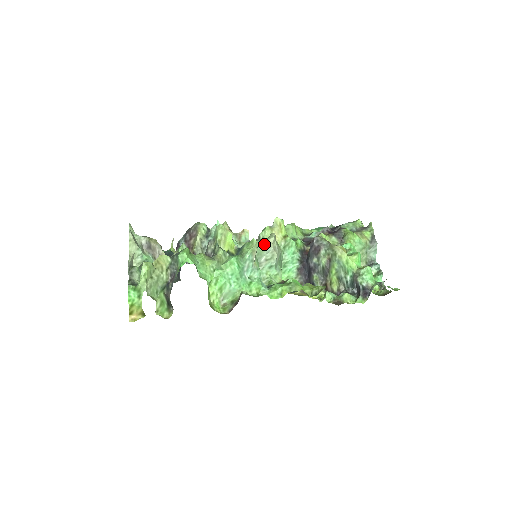
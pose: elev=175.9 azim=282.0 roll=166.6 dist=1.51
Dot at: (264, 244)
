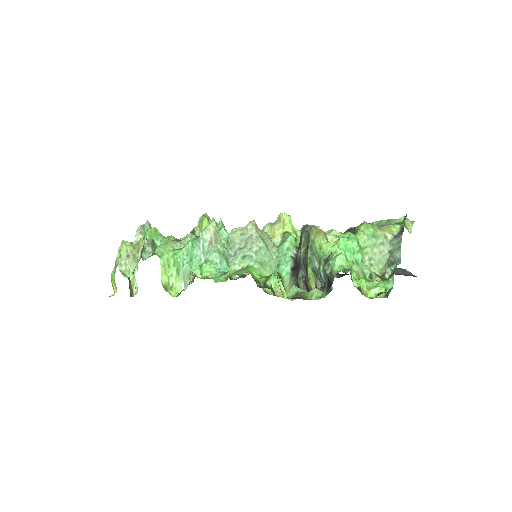
Dot at: (239, 231)
